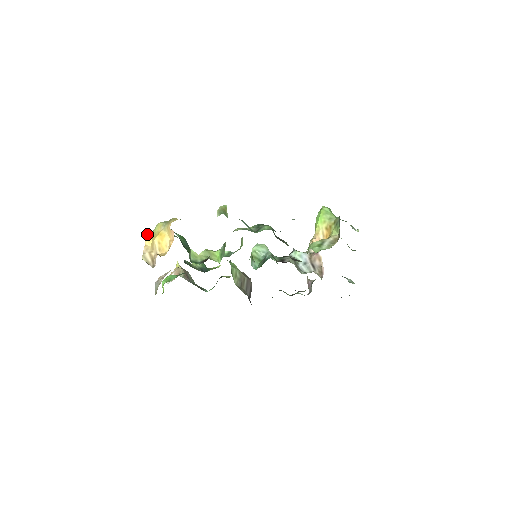
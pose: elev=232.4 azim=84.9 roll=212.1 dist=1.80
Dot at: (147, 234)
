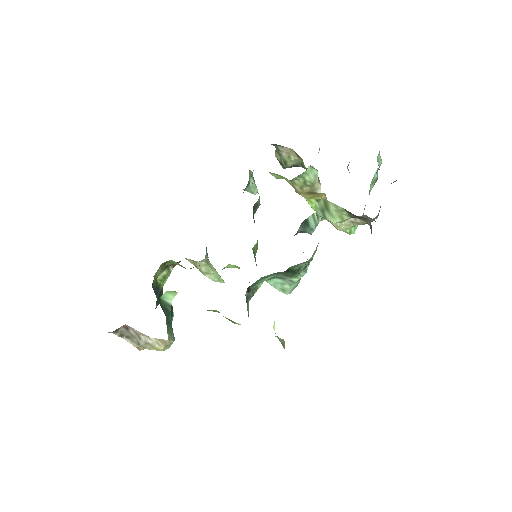
Dot at: occluded
